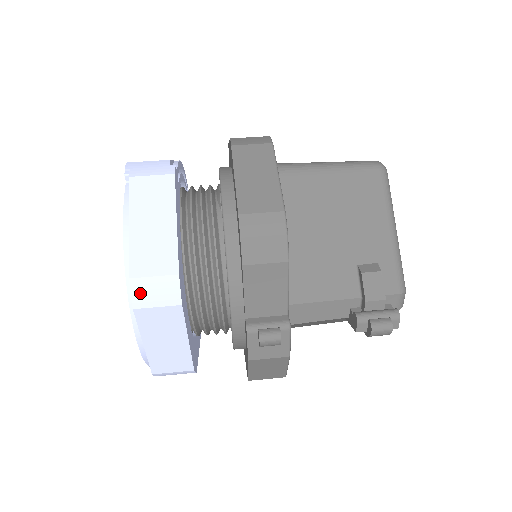
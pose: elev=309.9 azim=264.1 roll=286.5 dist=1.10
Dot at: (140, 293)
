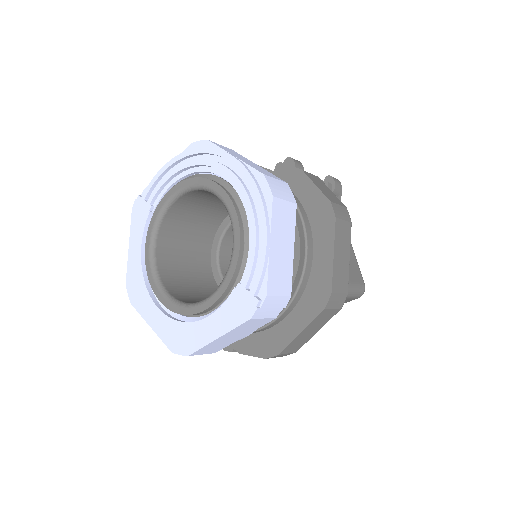
Dot at: occluded
